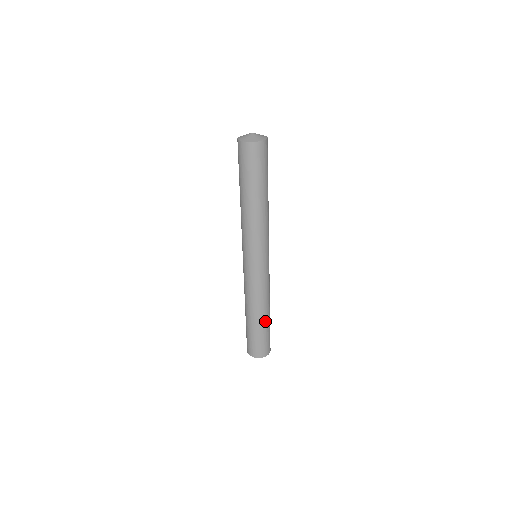
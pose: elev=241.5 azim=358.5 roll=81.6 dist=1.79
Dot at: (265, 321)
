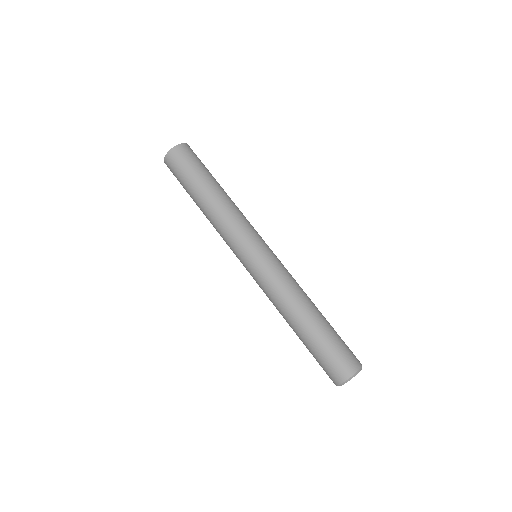
Dot at: (323, 317)
